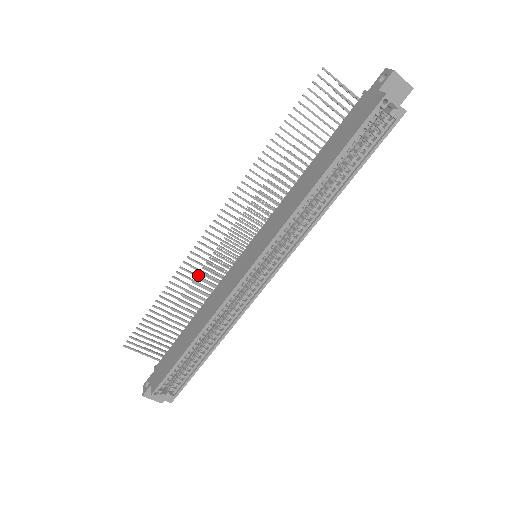
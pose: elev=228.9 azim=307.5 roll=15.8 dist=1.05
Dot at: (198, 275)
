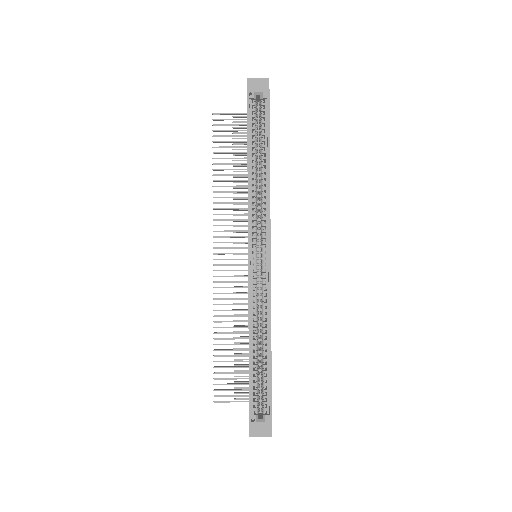
Dot at: (231, 304)
